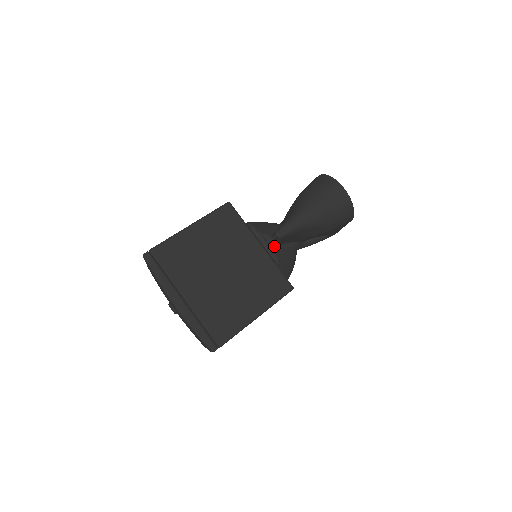
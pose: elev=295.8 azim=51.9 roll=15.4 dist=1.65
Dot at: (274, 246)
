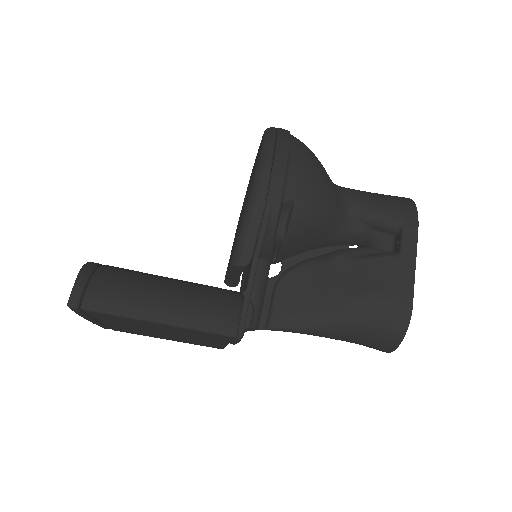
Dot at: occluded
